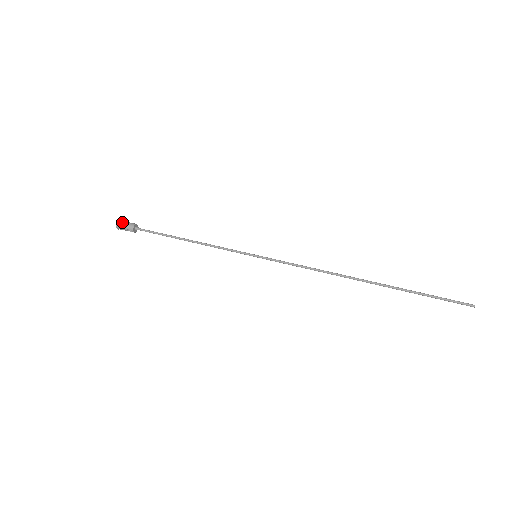
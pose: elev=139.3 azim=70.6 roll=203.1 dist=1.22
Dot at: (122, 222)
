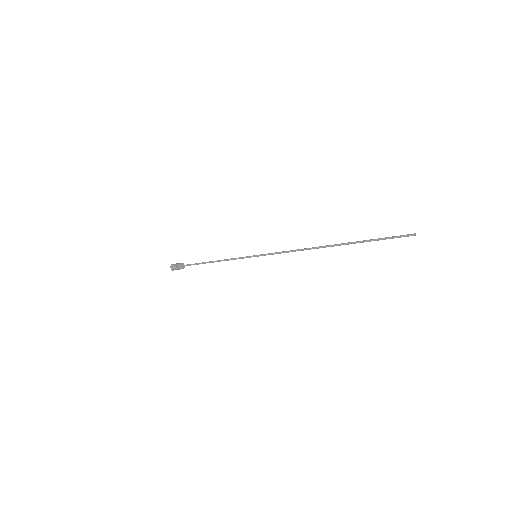
Dot at: occluded
